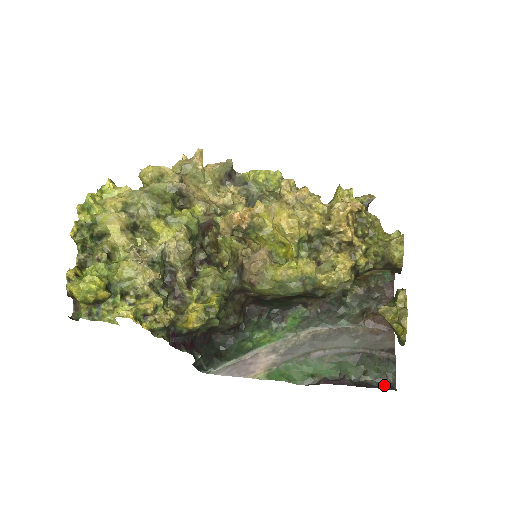
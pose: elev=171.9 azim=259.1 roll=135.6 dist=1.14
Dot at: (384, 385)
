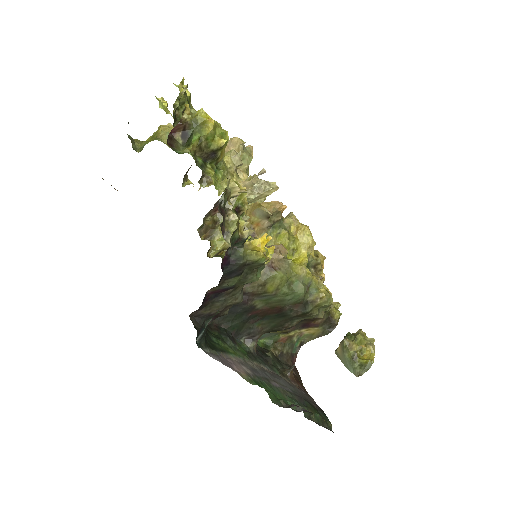
Dot at: occluded
